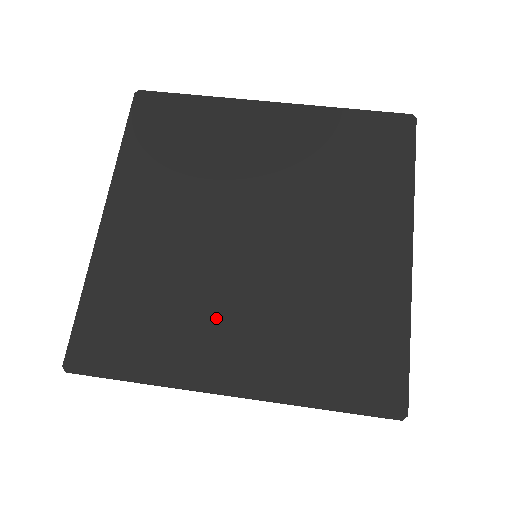
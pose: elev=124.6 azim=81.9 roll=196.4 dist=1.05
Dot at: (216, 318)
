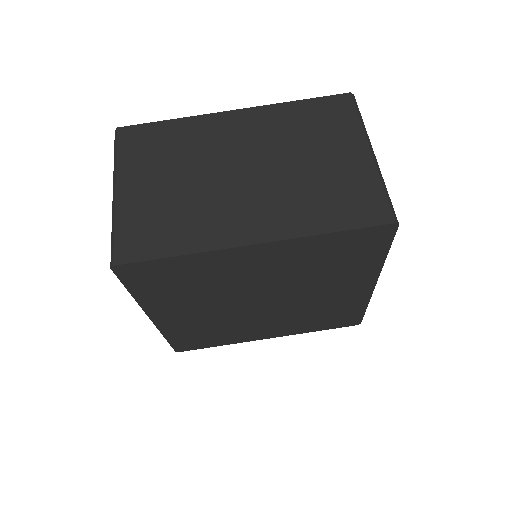
Dot at: (252, 327)
